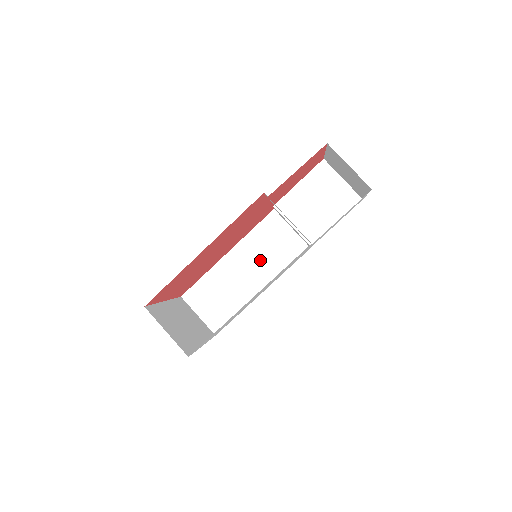
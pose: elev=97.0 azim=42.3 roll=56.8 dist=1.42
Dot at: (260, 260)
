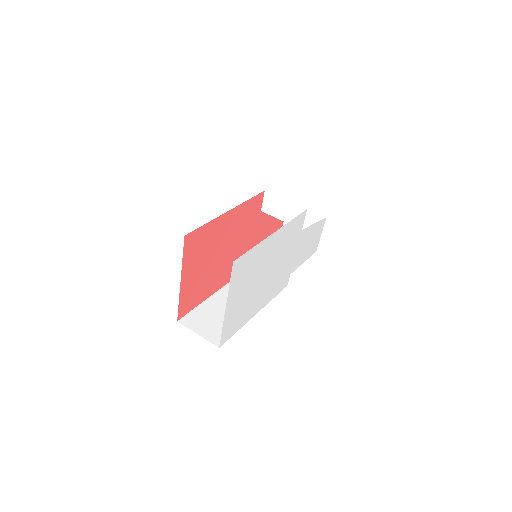
Dot at: occluded
